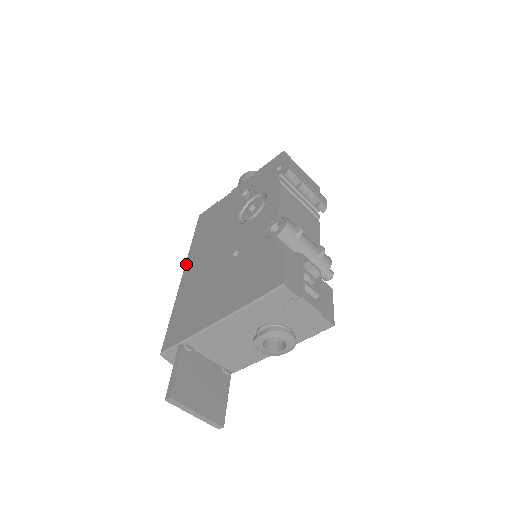
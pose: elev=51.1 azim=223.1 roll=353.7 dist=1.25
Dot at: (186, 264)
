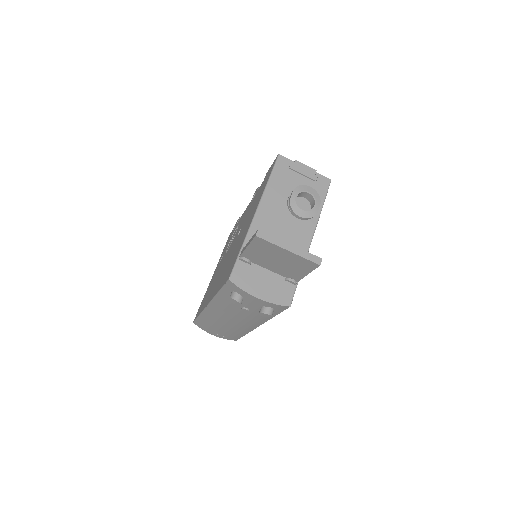
Dot at: (206, 305)
